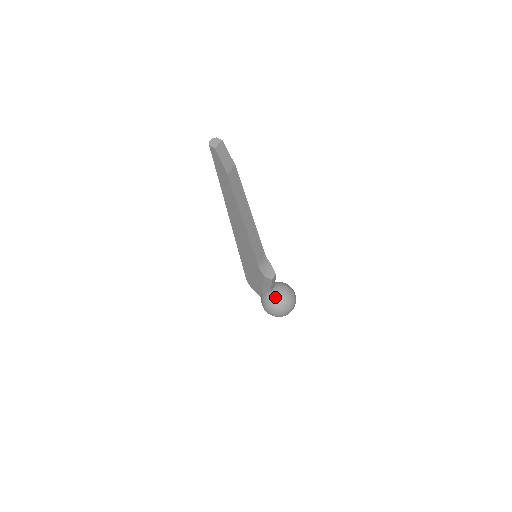
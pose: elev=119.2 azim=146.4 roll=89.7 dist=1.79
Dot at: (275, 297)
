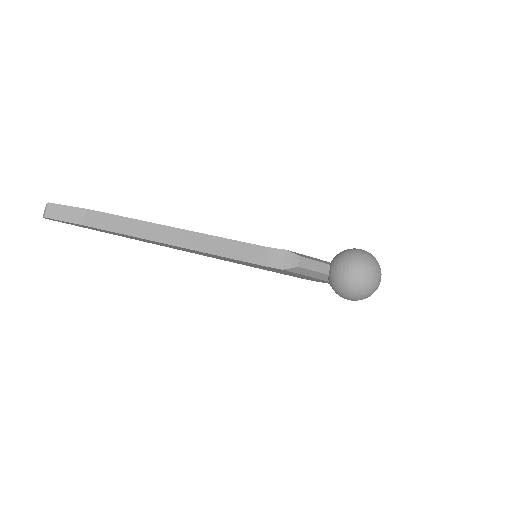
Dot at: (334, 279)
